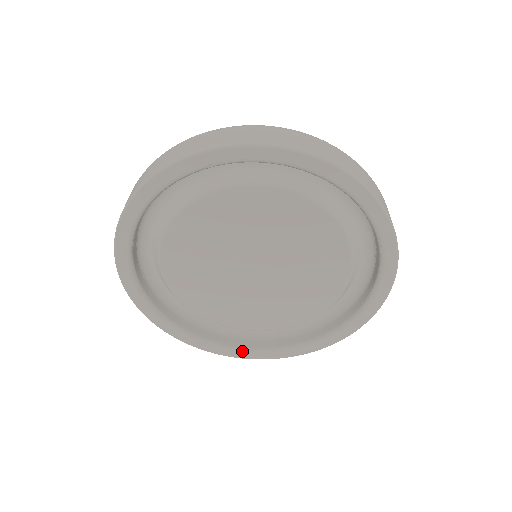
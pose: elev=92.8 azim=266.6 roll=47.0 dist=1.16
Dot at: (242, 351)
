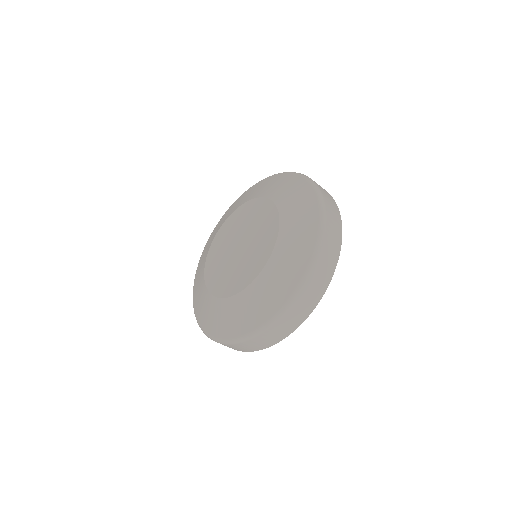
Dot at: occluded
